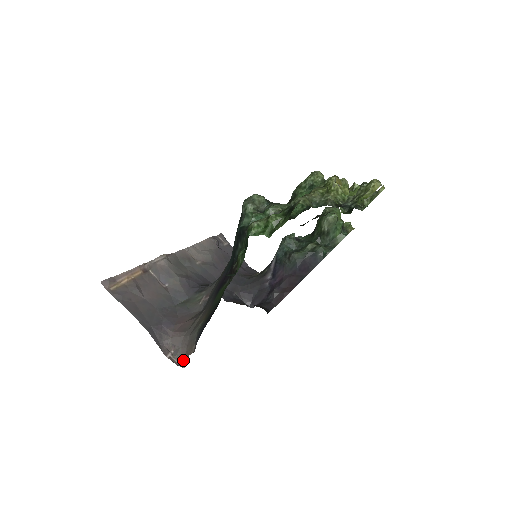
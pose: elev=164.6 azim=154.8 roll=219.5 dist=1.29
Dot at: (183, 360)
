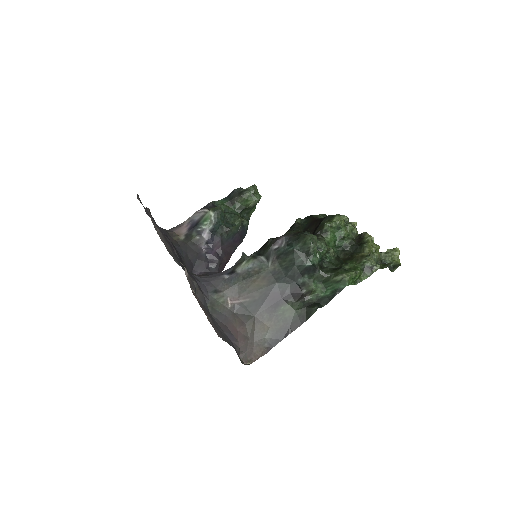
Dot at: (248, 359)
